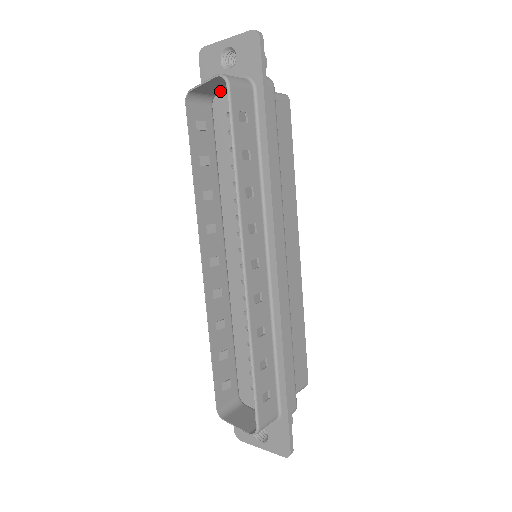
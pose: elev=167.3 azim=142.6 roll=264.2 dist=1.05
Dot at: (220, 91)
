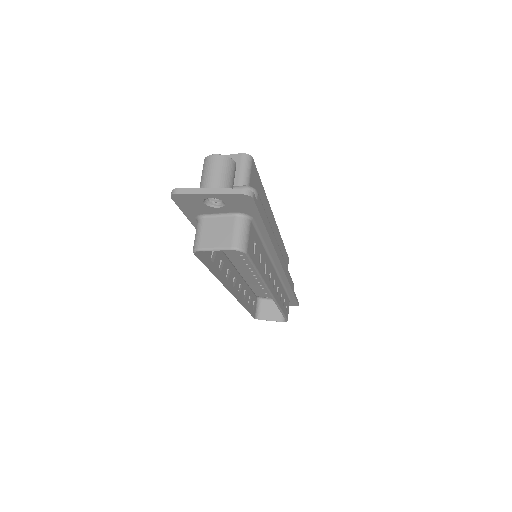
Dot at: (212, 220)
